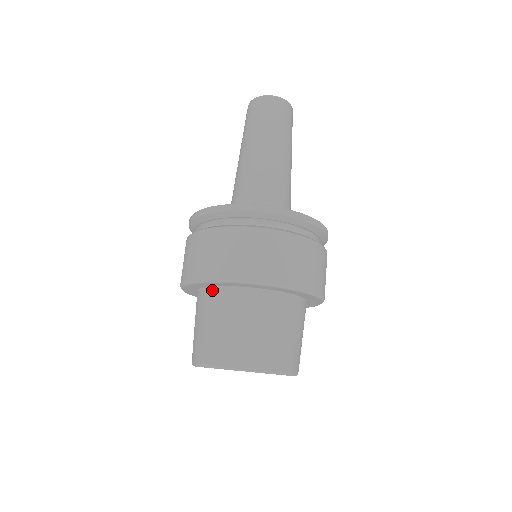
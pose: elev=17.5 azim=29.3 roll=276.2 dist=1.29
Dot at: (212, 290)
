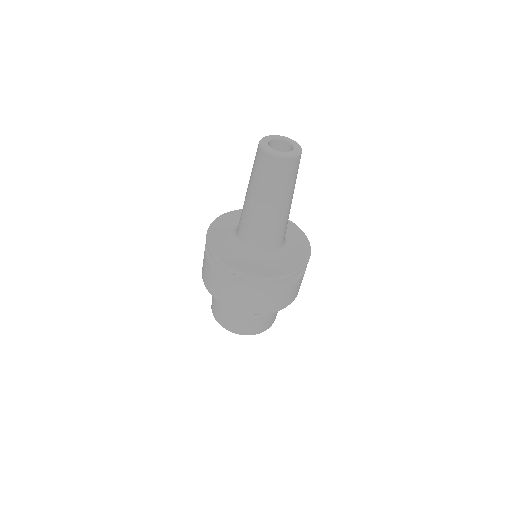
Dot at: occluded
